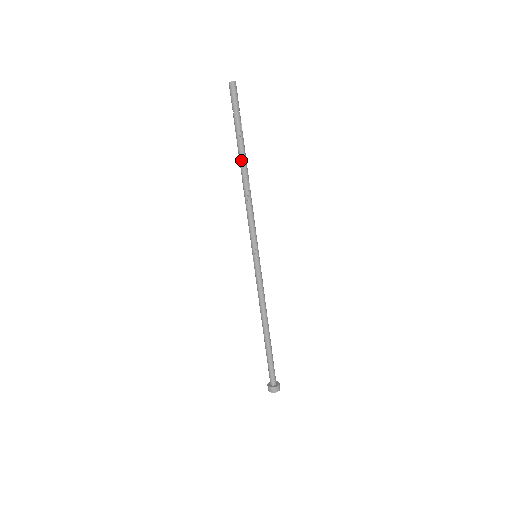
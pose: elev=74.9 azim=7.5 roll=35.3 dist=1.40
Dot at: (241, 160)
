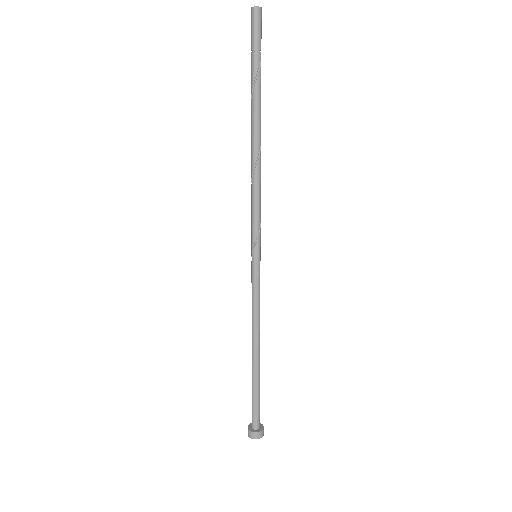
Dot at: (251, 121)
